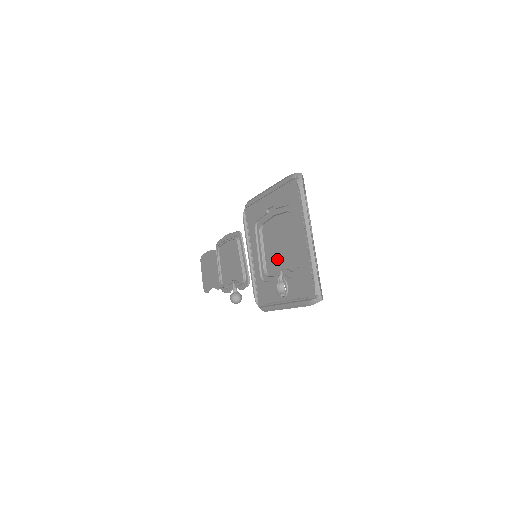
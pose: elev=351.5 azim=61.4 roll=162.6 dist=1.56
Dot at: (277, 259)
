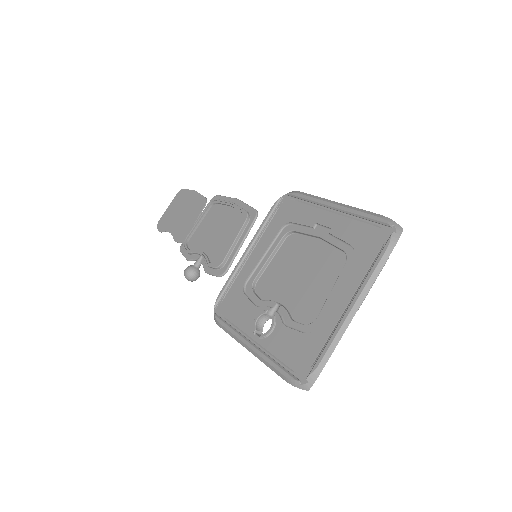
Dot at: (282, 285)
